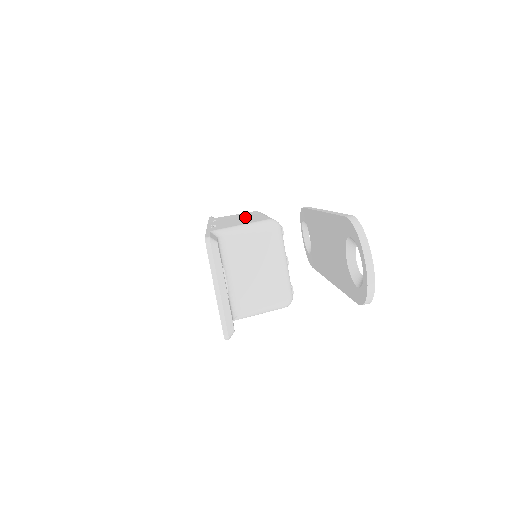
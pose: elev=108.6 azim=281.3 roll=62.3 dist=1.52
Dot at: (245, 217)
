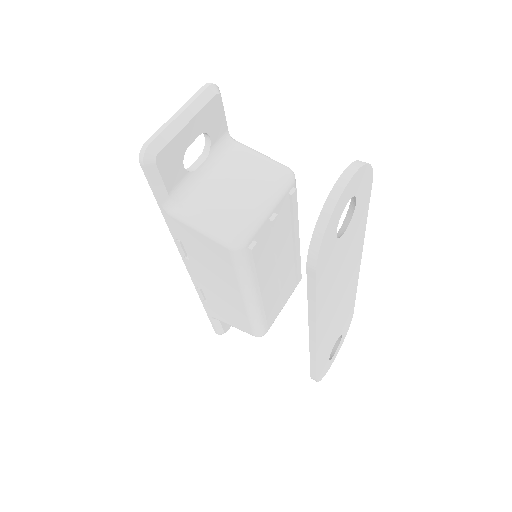
Dot at: occluded
